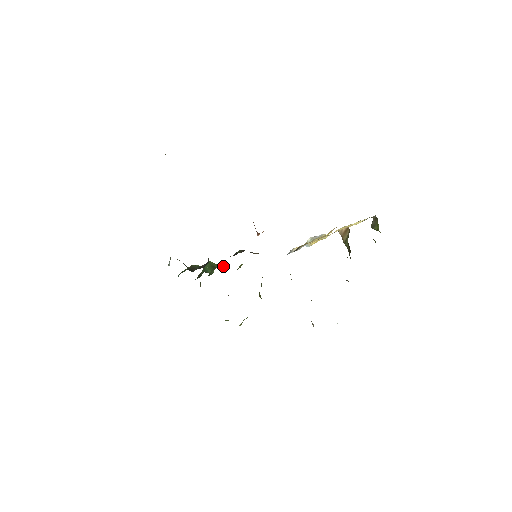
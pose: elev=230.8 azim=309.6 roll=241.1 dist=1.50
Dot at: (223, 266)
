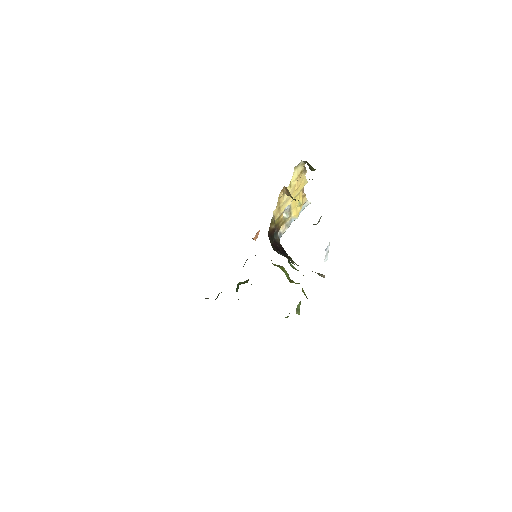
Dot at: (247, 280)
